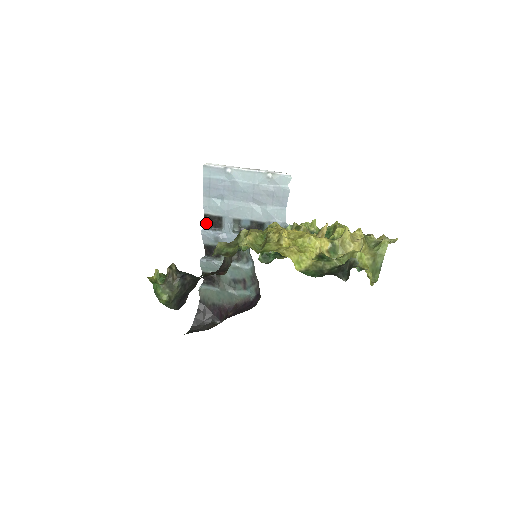
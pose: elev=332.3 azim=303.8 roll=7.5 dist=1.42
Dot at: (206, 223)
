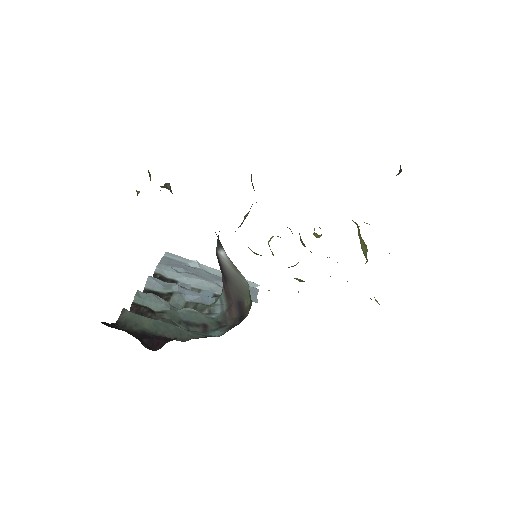
Dot at: occluded
